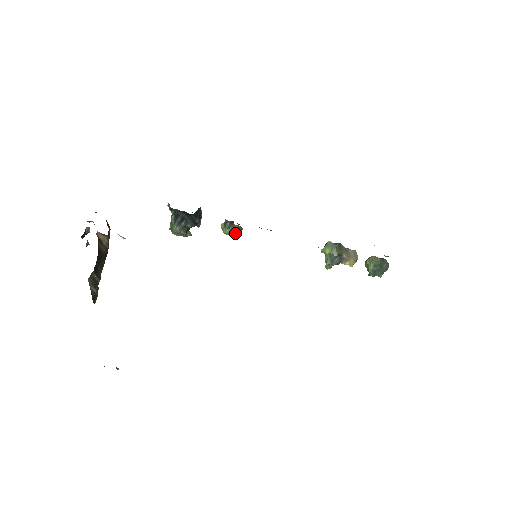
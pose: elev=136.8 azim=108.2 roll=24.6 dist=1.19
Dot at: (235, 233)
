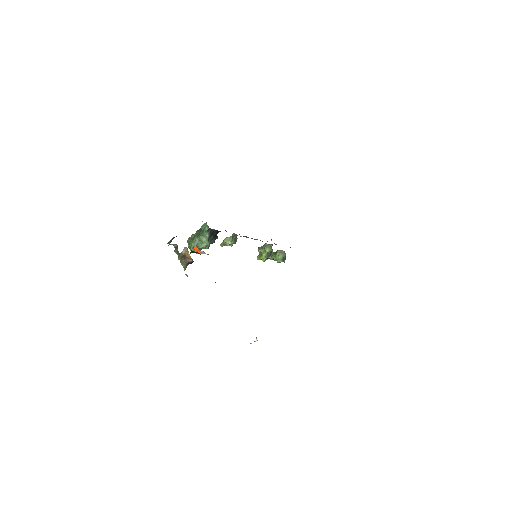
Dot at: occluded
